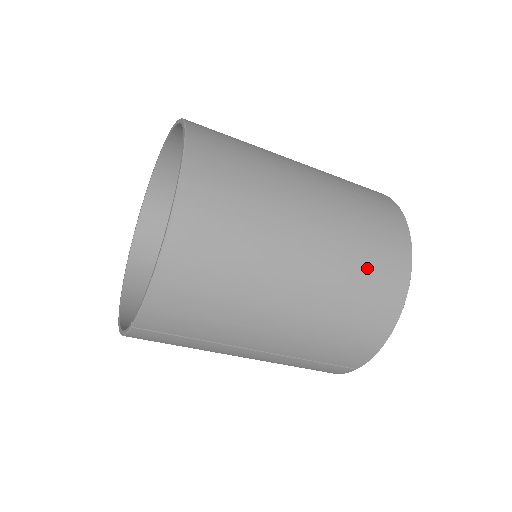
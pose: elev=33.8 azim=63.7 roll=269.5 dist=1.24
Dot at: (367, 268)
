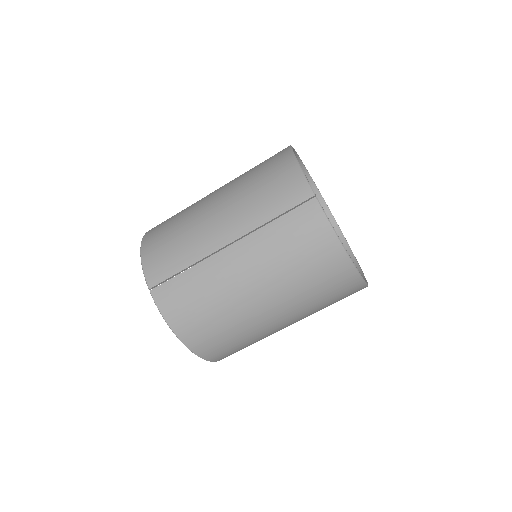
Dot at: occluded
